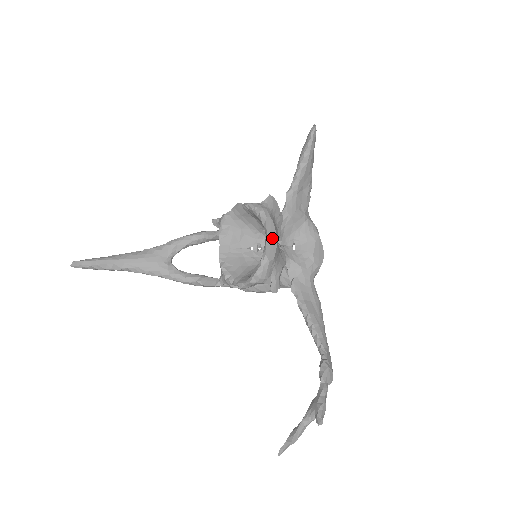
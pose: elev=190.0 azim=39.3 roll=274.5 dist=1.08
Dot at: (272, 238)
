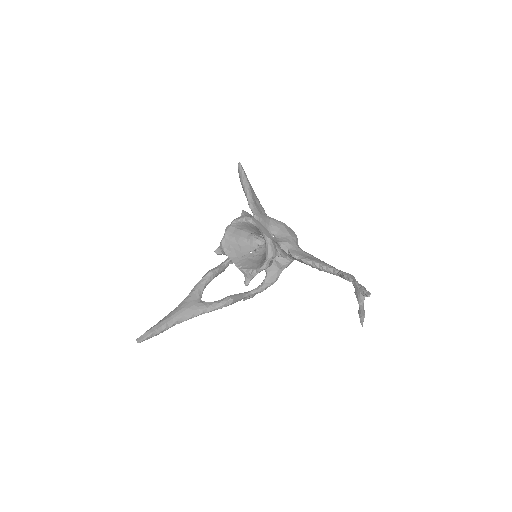
Dot at: (263, 227)
